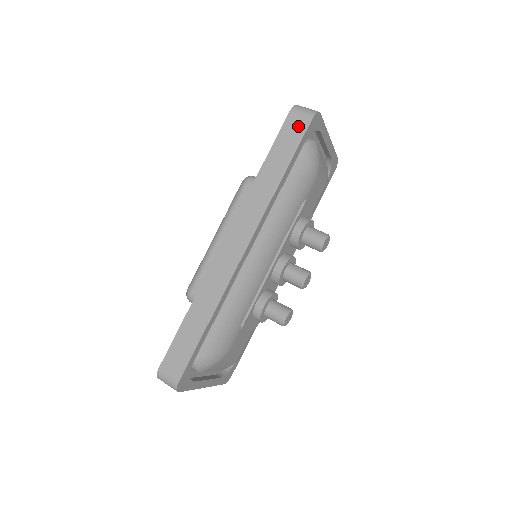
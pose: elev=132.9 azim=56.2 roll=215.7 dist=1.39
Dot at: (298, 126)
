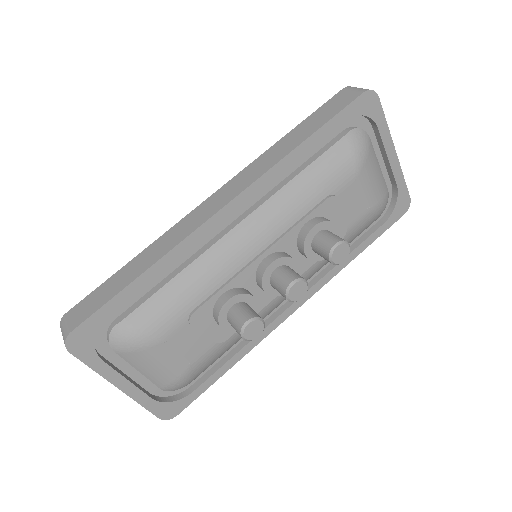
Dot at: (344, 99)
